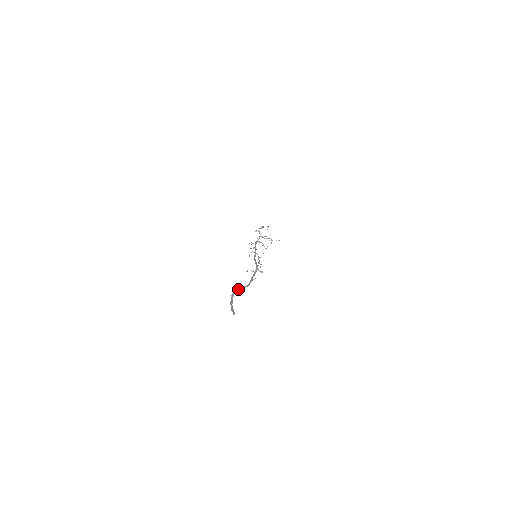
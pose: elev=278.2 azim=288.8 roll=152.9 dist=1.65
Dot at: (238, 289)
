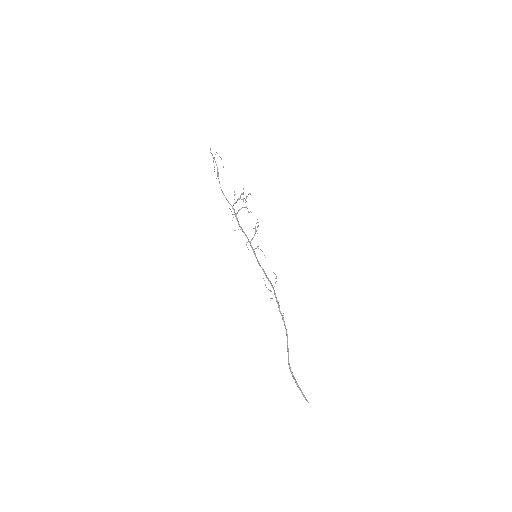
Dot at: (288, 358)
